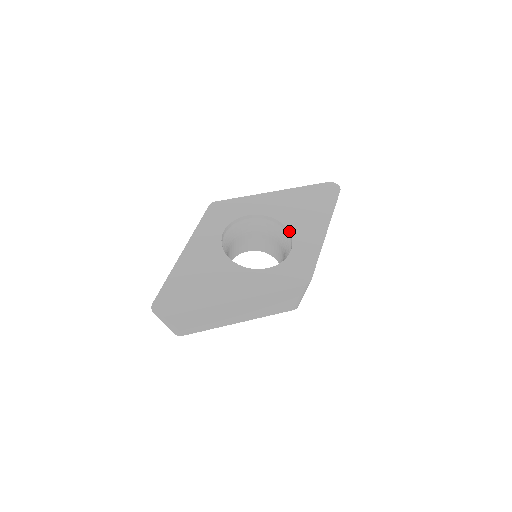
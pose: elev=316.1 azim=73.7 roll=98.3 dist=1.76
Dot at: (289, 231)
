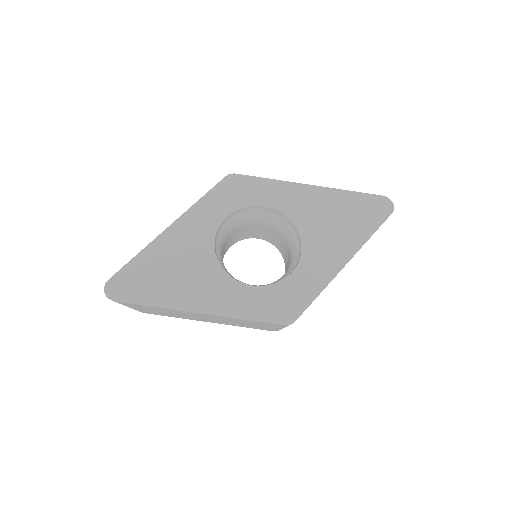
Dot at: (301, 246)
